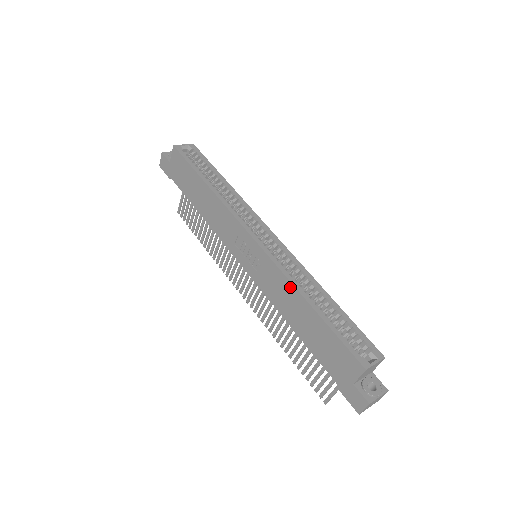
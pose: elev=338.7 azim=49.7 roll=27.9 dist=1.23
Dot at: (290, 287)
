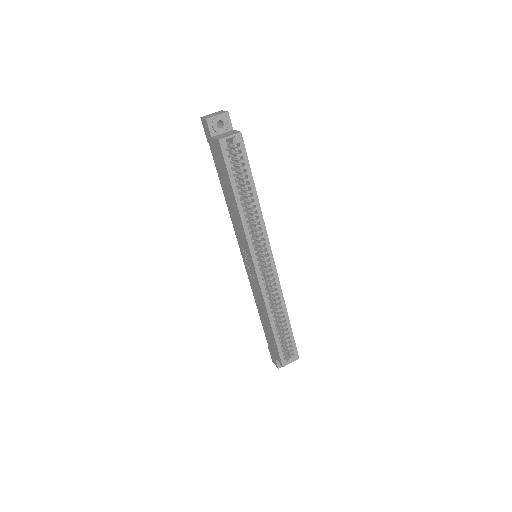
Dot at: (265, 309)
